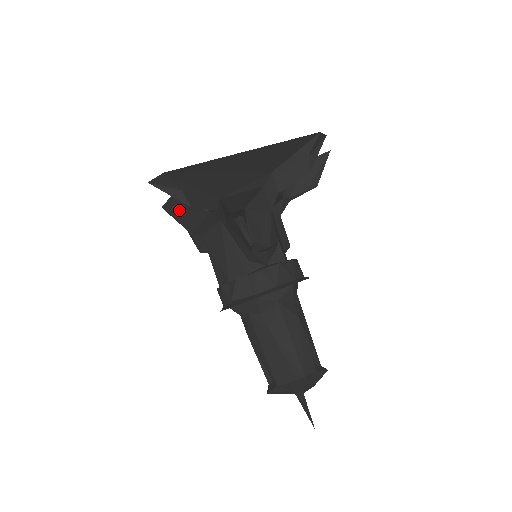
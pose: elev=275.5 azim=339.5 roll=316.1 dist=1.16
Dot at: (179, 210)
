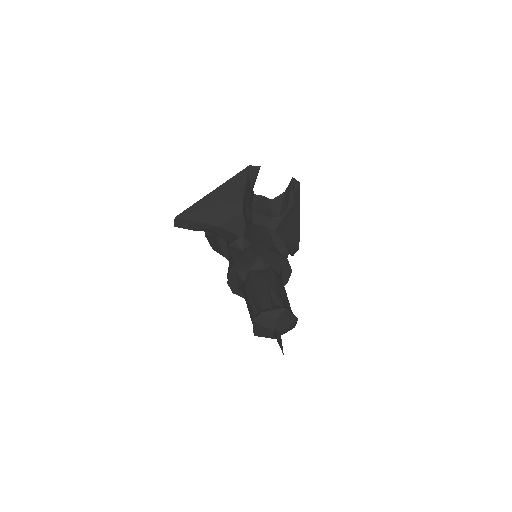
Dot at: (214, 245)
